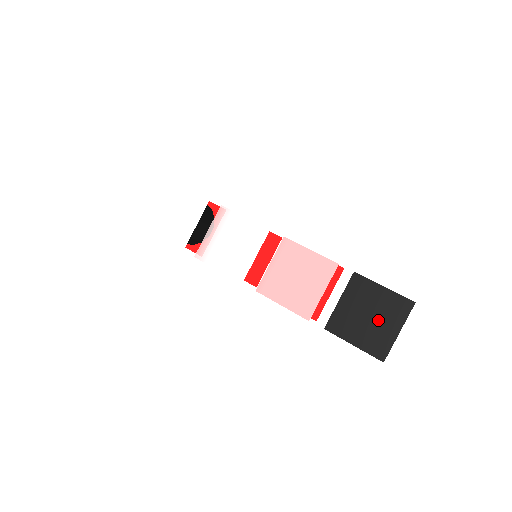
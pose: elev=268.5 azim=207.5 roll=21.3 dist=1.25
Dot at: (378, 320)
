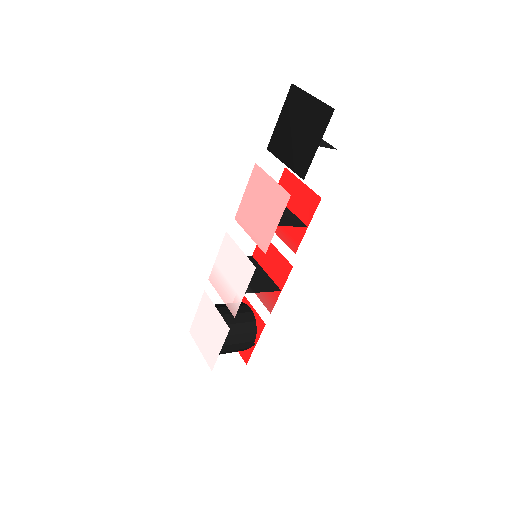
Dot at: (301, 120)
